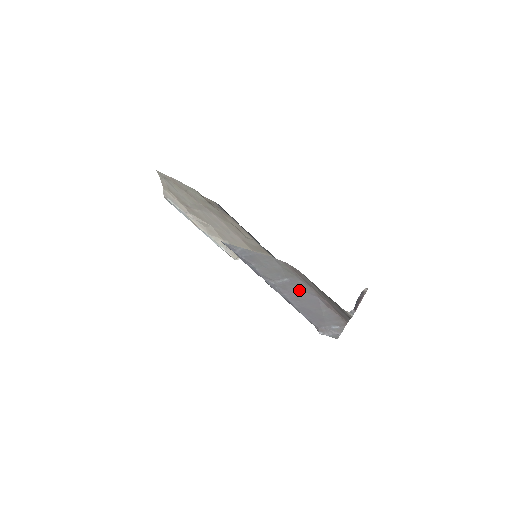
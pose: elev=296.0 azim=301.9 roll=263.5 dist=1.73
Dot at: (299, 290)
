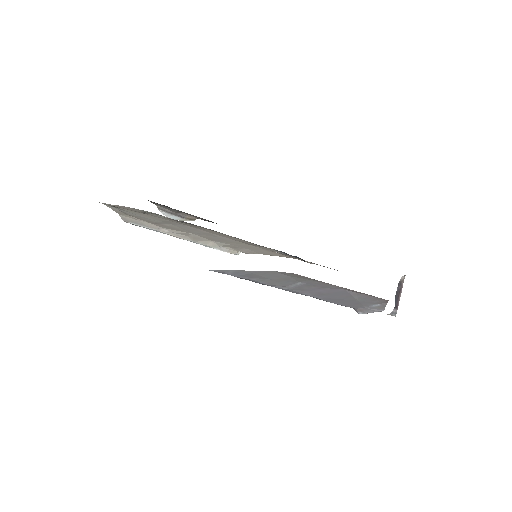
Dot at: (319, 288)
